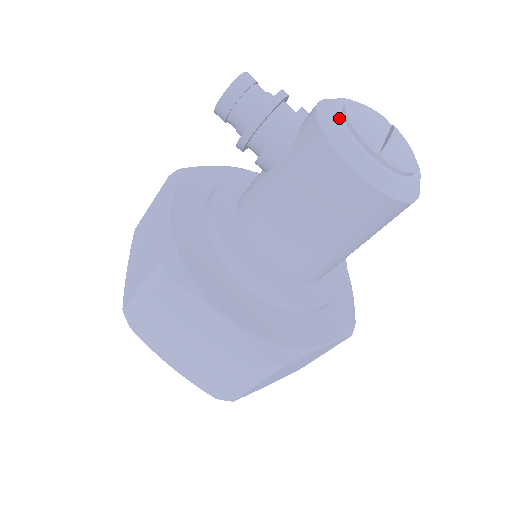
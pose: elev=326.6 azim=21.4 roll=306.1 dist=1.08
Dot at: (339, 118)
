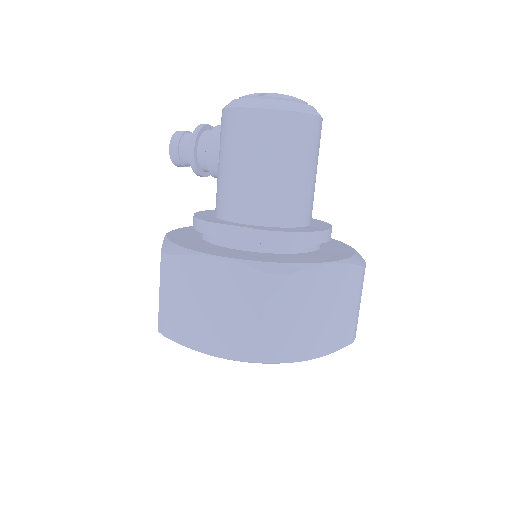
Dot at: occluded
